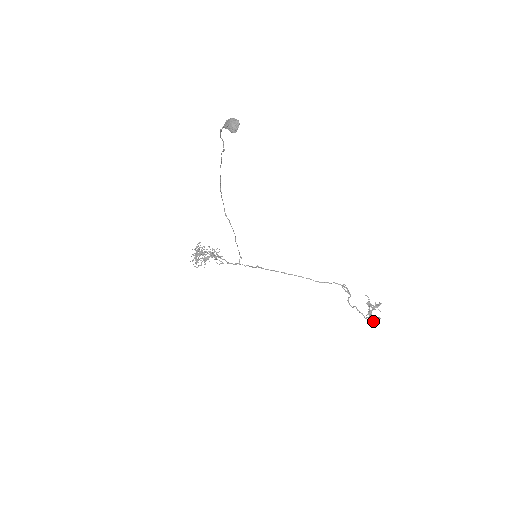
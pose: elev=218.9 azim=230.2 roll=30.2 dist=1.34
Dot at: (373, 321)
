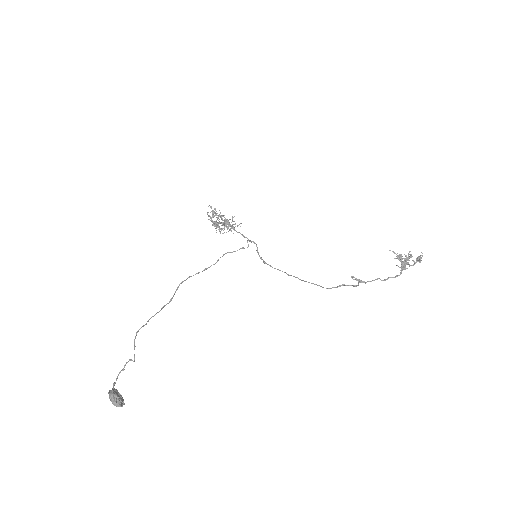
Dot at: (413, 265)
